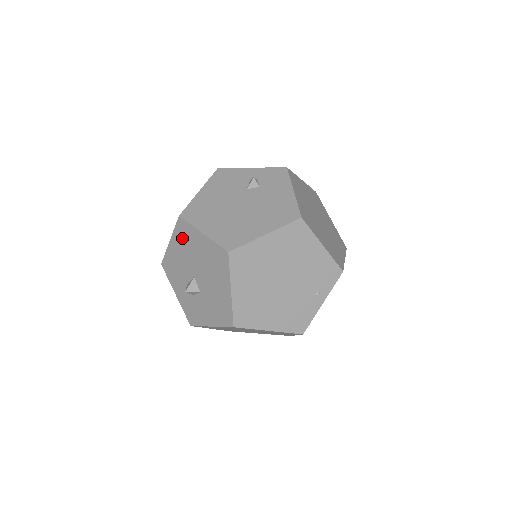
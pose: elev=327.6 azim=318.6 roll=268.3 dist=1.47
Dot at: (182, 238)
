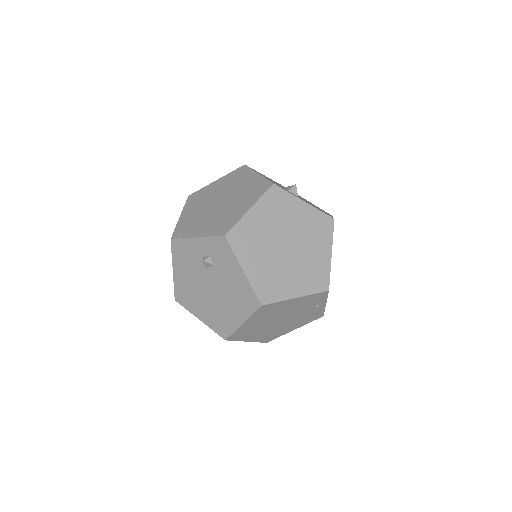
Dot at: occluded
